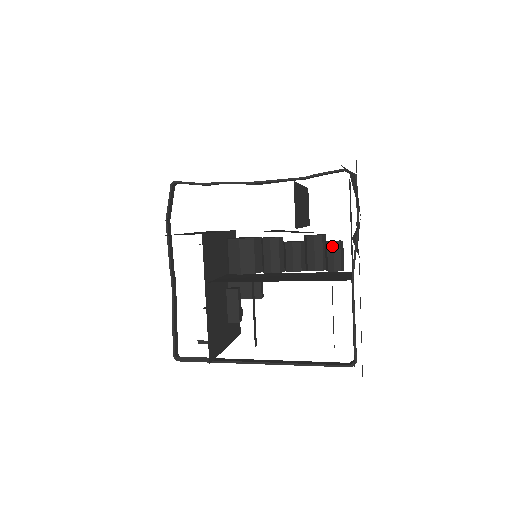
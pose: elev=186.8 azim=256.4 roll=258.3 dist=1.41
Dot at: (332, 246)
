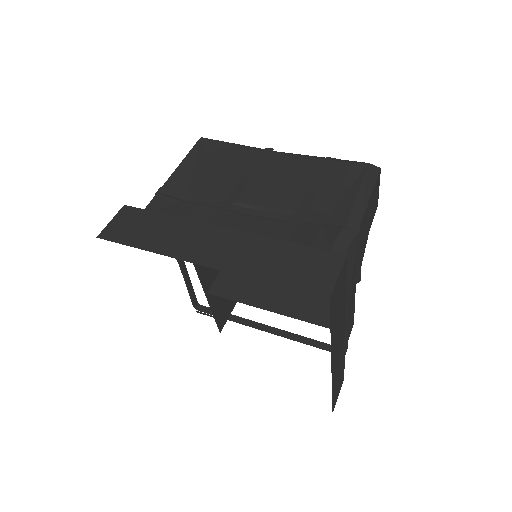
Dot at: occluded
